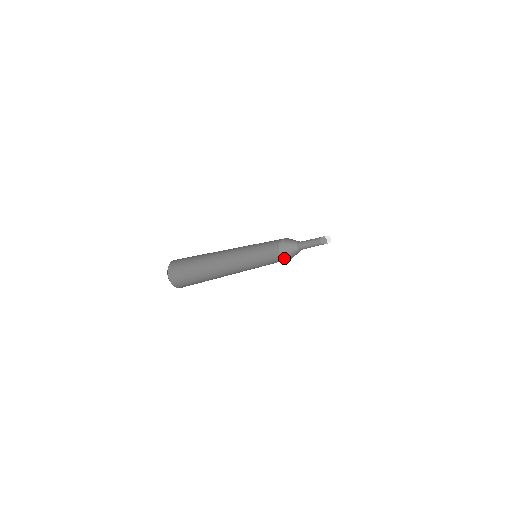
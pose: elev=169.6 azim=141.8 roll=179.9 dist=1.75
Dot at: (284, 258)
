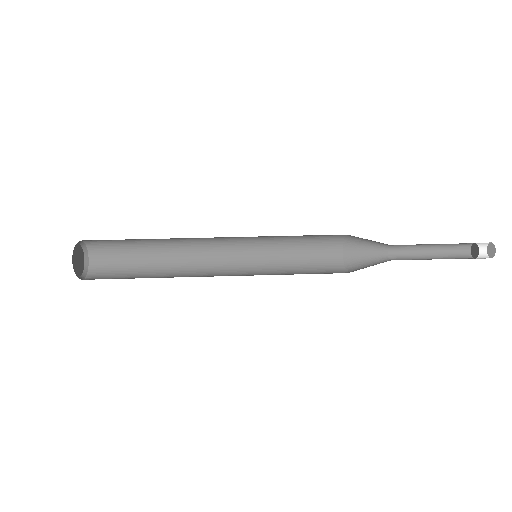
Dot at: (345, 270)
